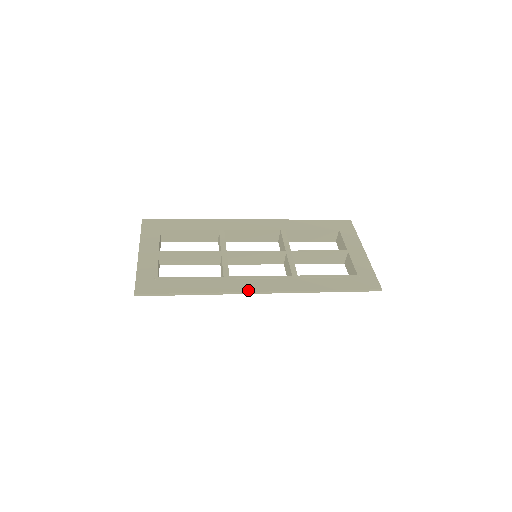
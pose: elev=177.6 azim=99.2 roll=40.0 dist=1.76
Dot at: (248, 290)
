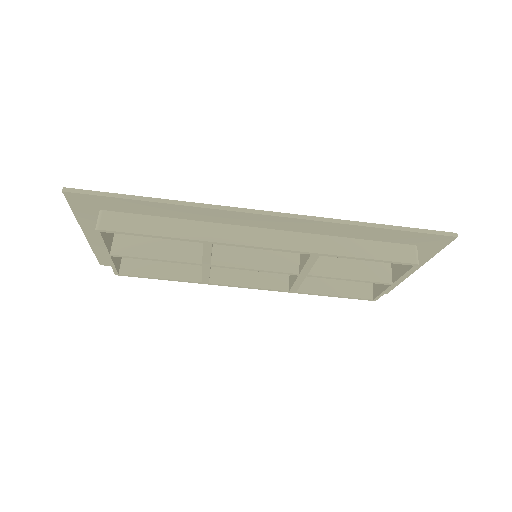
Dot at: (243, 209)
